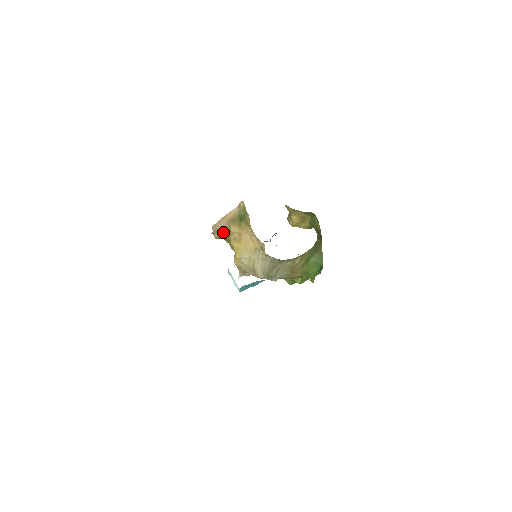
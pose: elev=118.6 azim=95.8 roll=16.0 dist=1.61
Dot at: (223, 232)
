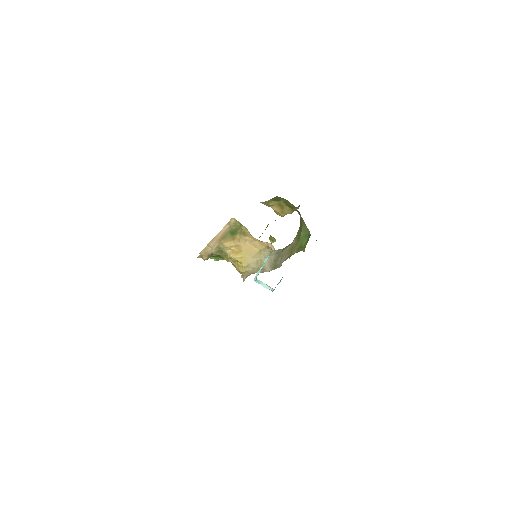
Dot at: (214, 252)
